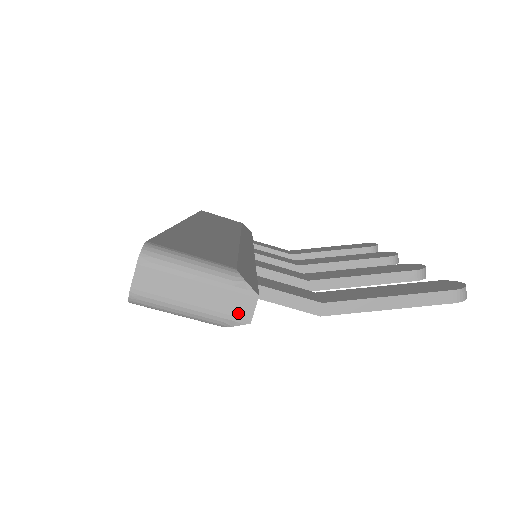
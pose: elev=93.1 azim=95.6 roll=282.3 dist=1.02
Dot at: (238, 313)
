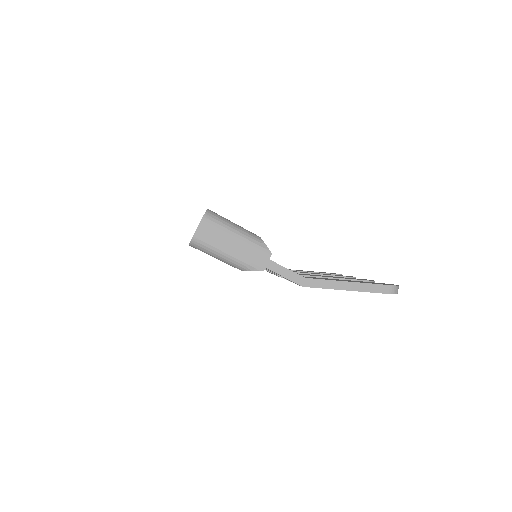
Dot at: (257, 262)
